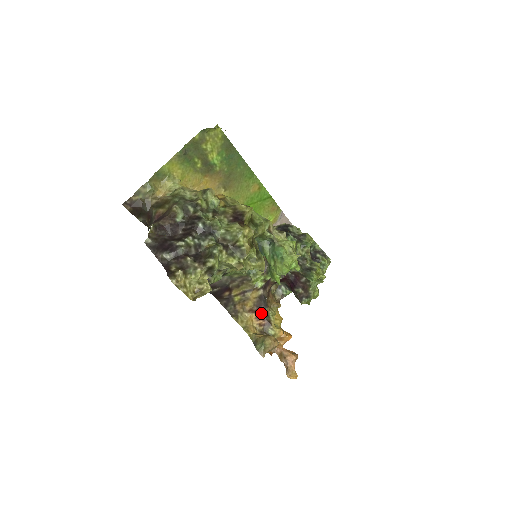
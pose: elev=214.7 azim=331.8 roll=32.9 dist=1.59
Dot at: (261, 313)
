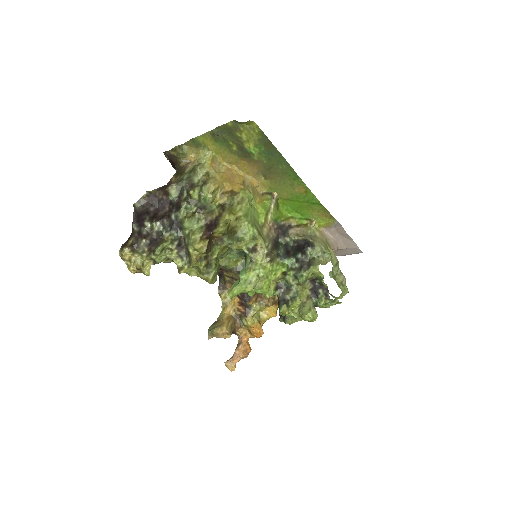
Dot at: (244, 302)
